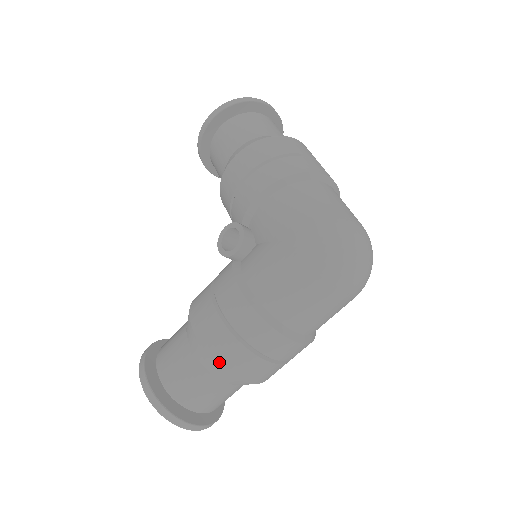
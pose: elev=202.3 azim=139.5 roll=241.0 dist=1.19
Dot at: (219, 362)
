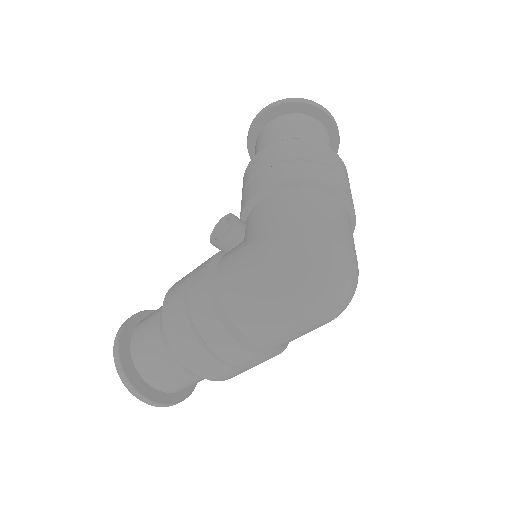
Dot at: (172, 343)
